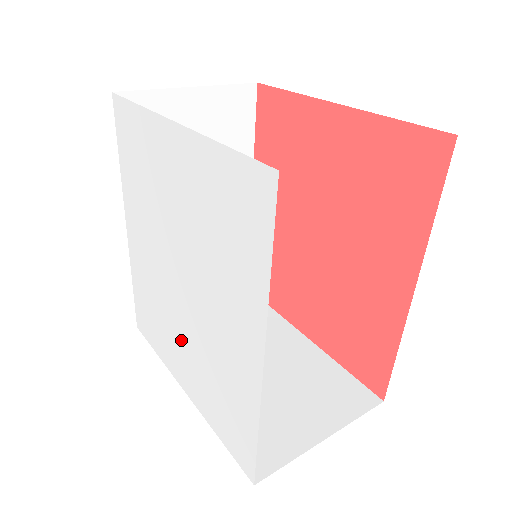
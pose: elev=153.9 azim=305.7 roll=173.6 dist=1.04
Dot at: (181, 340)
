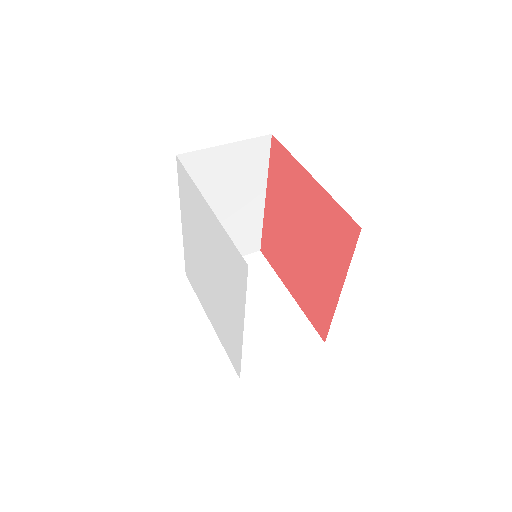
Dot at: (209, 298)
